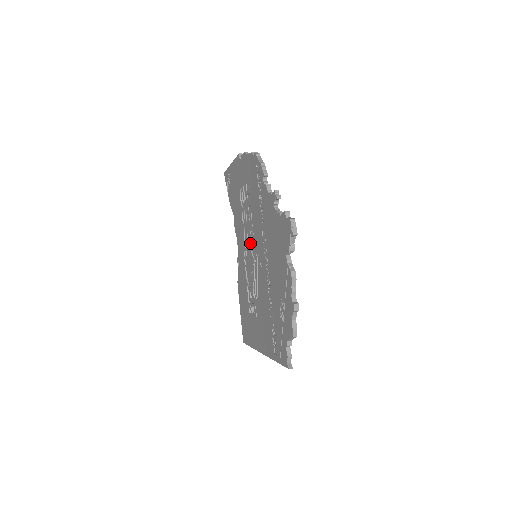
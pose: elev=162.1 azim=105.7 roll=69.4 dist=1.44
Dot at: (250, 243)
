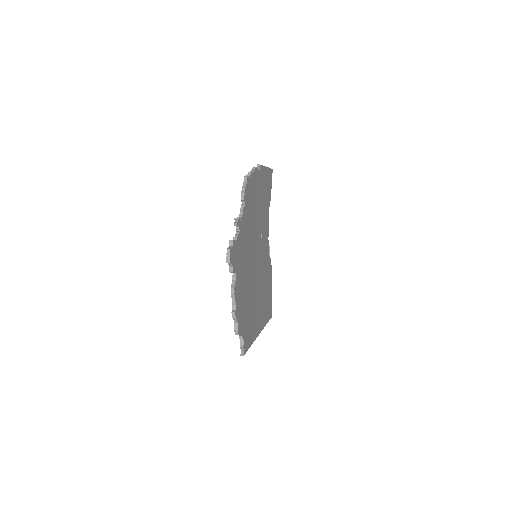
Dot at: occluded
